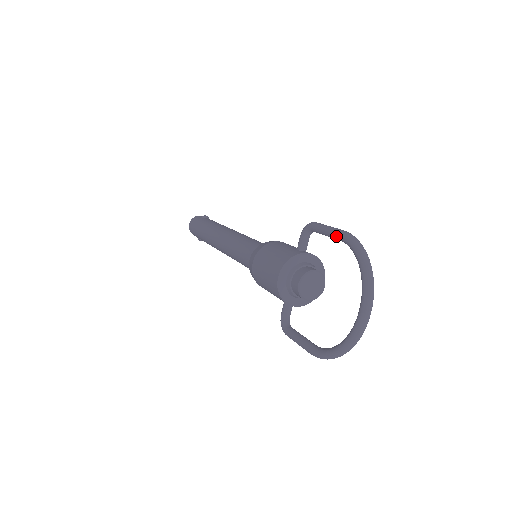
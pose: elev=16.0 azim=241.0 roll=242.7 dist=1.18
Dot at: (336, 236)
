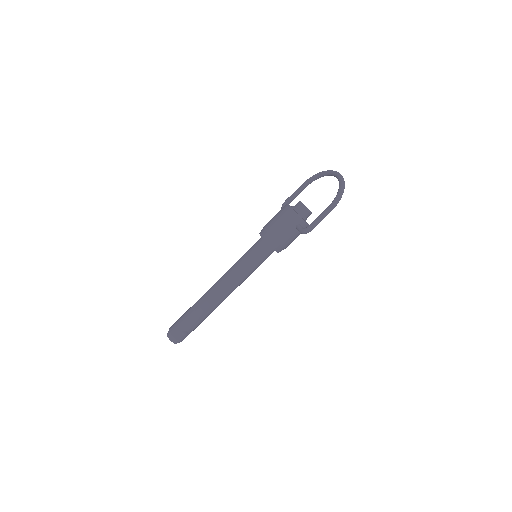
Dot at: (302, 185)
